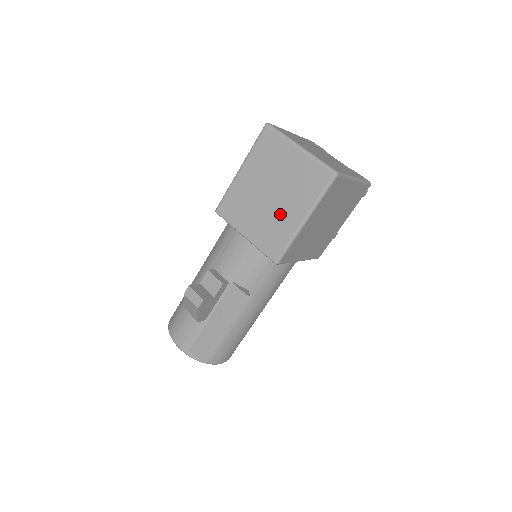
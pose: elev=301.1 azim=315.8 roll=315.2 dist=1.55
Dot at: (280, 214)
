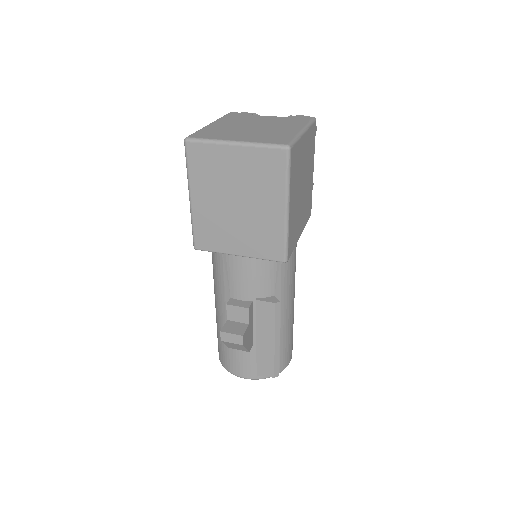
Dot at: (259, 217)
